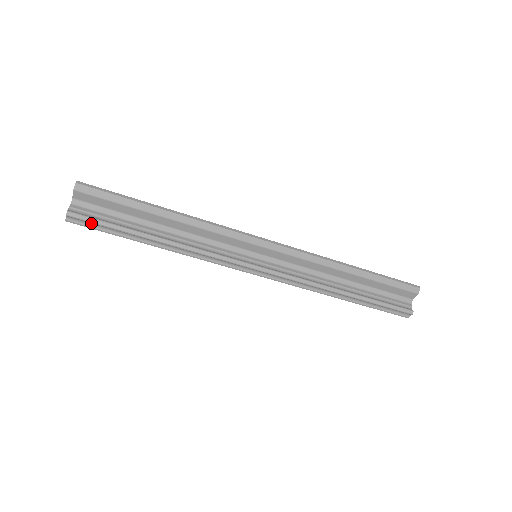
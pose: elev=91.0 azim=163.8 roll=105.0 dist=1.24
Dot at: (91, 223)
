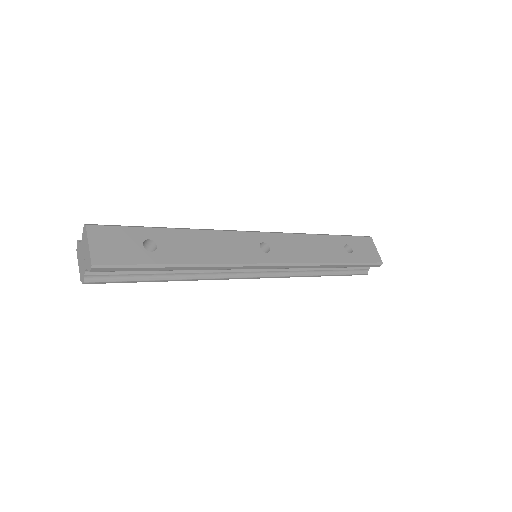
Dot at: (108, 282)
